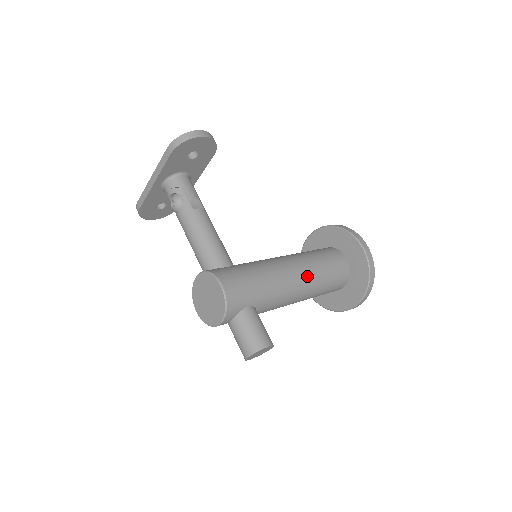
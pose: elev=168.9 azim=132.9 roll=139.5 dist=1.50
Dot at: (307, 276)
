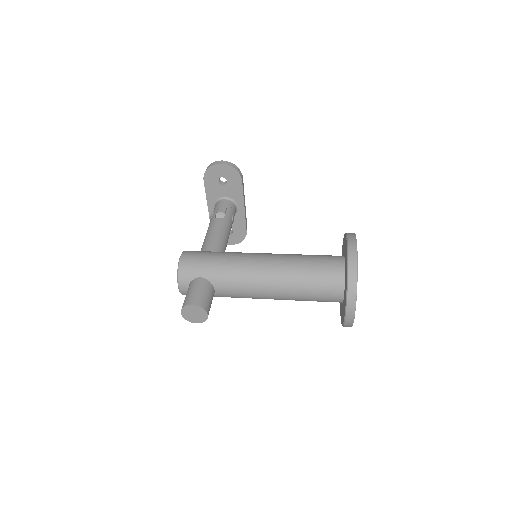
Dot at: (276, 267)
